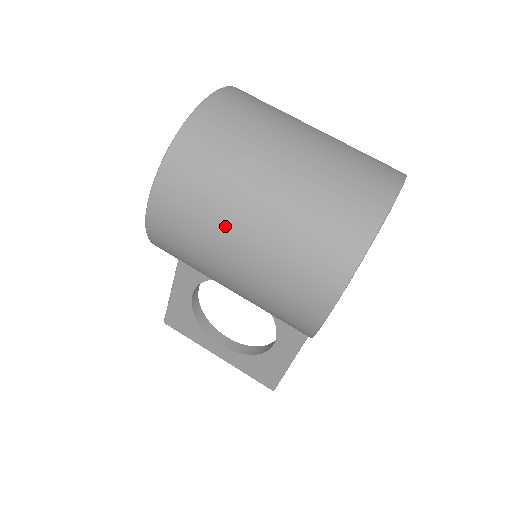
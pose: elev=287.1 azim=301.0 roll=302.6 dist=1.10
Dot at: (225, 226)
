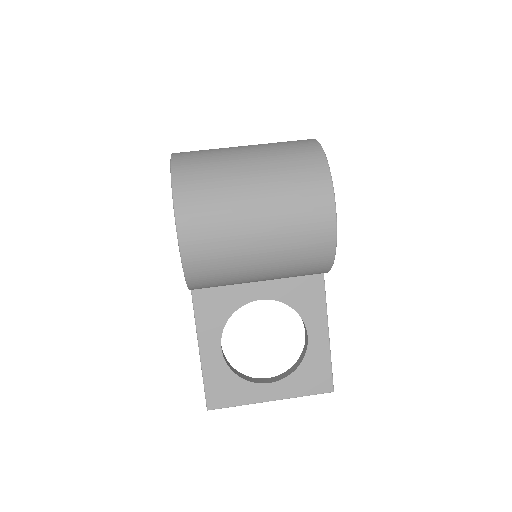
Dot at: (239, 198)
